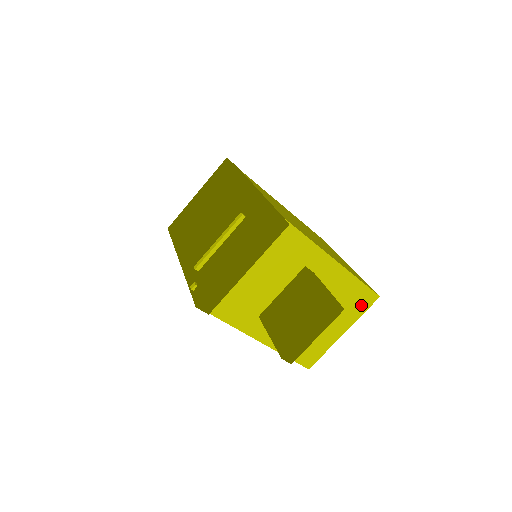
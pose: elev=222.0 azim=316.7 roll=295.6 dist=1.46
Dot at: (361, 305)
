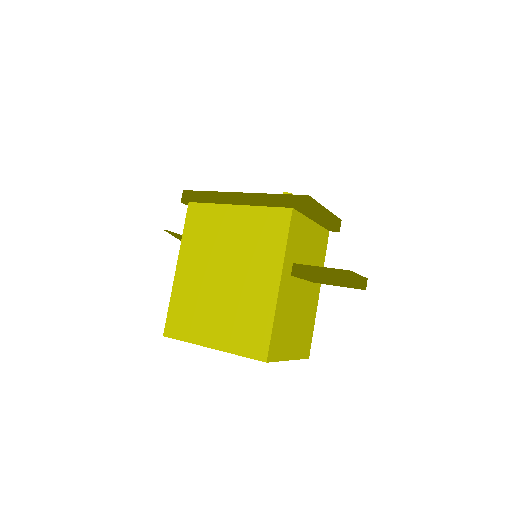
Dot at: (304, 349)
